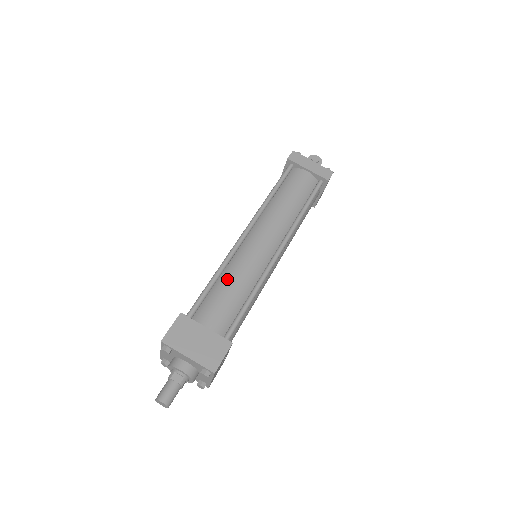
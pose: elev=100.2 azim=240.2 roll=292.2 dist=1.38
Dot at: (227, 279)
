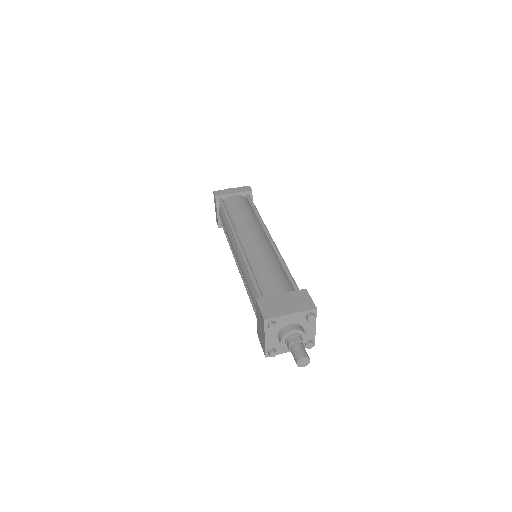
Dot at: (259, 268)
